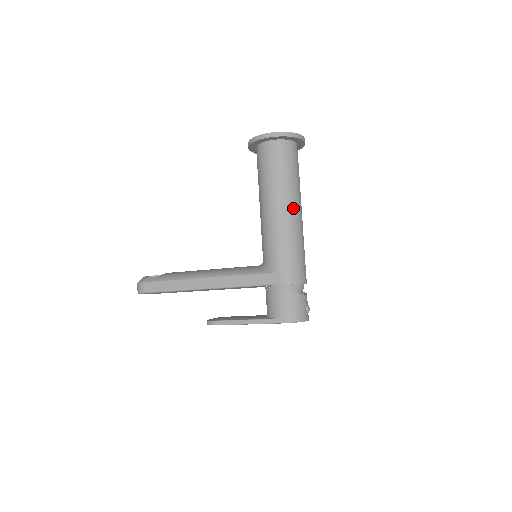
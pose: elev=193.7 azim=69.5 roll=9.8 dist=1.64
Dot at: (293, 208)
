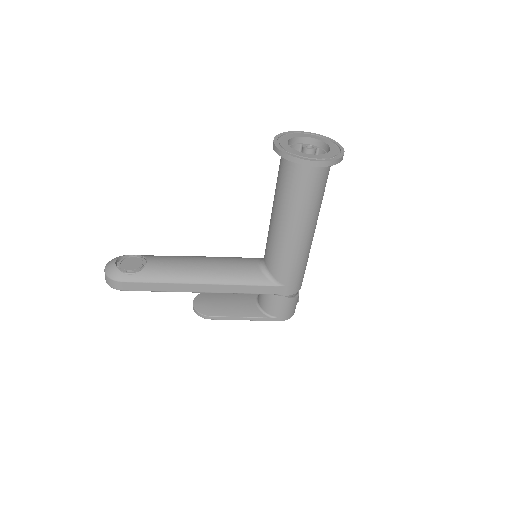
Dot at: (314, 229)
